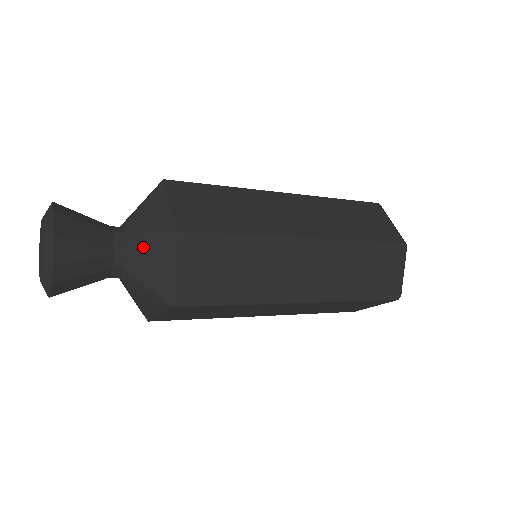
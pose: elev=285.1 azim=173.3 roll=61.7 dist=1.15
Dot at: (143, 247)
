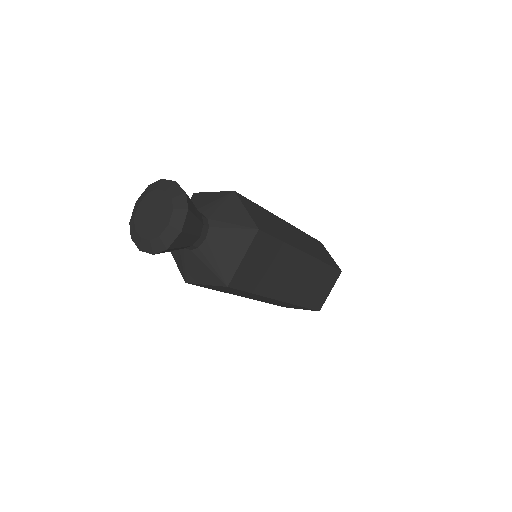
Dot at: (217, 208)
